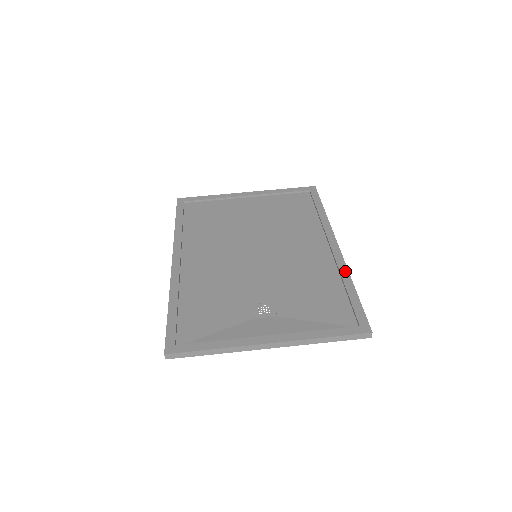
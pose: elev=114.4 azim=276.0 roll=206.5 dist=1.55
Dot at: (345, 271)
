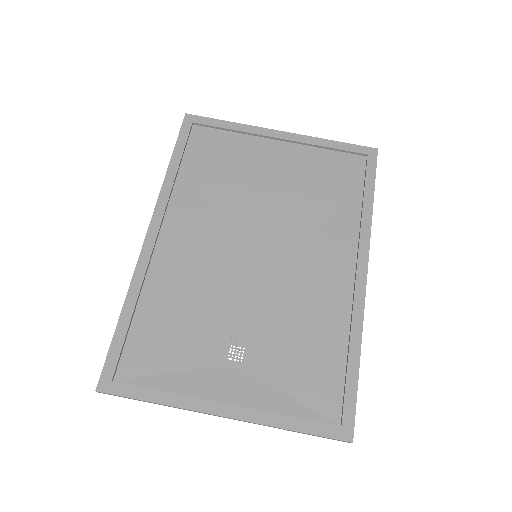
Dot at: (358, 326)
